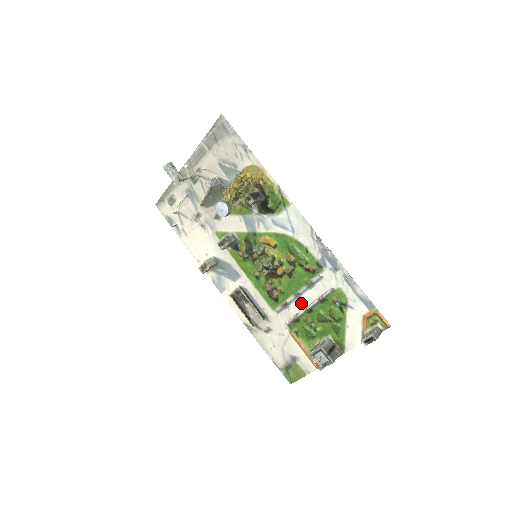
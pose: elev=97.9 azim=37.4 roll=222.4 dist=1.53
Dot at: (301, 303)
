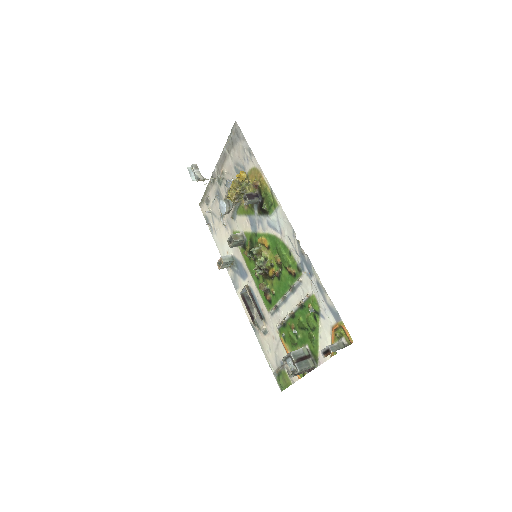
Dot at: (287, 307)
